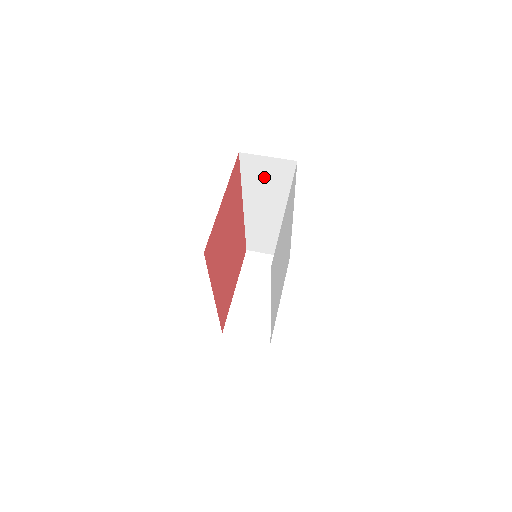
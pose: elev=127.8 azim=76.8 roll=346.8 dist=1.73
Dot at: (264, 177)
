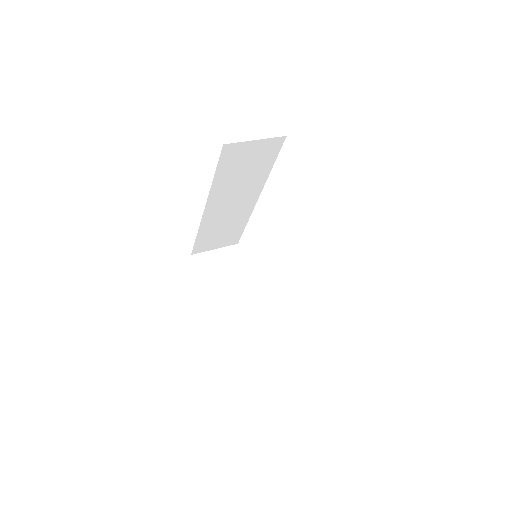
Dot at: (242, 165)
